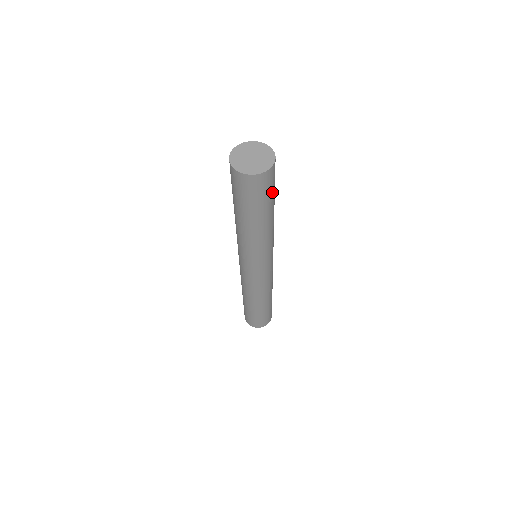
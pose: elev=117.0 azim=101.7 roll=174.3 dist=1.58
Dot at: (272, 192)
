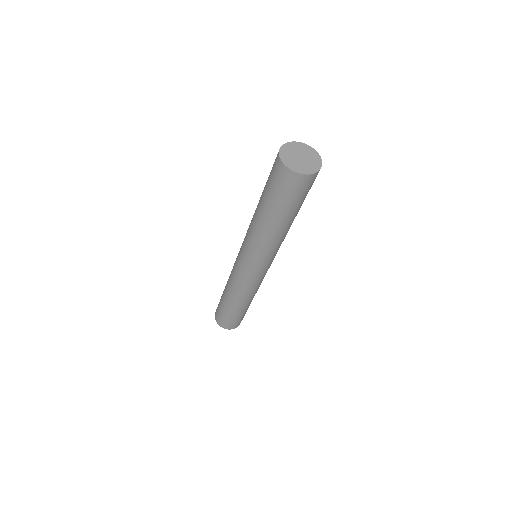
Dot at: occluded
